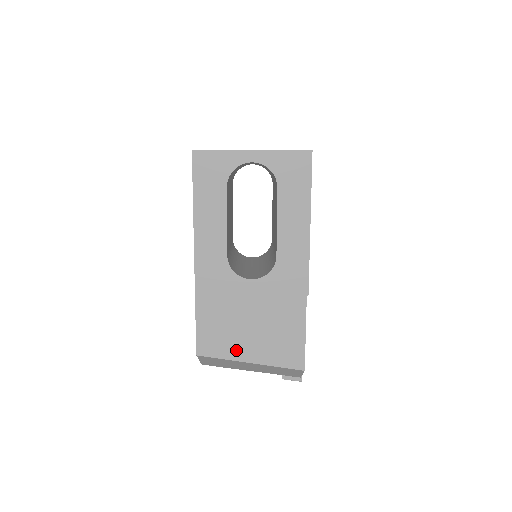
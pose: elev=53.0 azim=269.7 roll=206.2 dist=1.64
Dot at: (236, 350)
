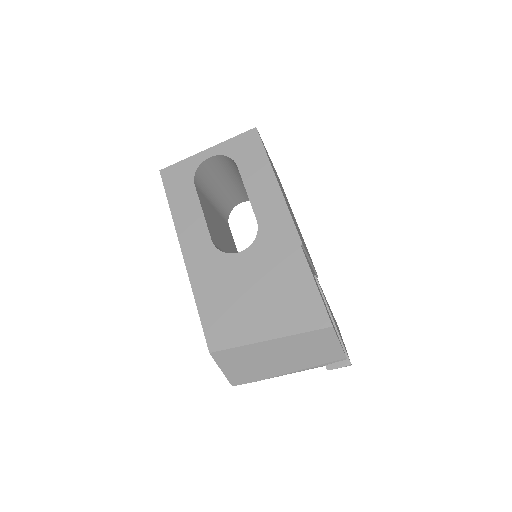
Dot at: (249, 331)
